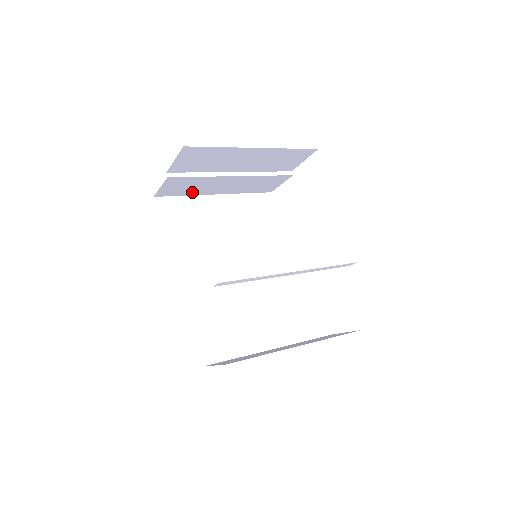
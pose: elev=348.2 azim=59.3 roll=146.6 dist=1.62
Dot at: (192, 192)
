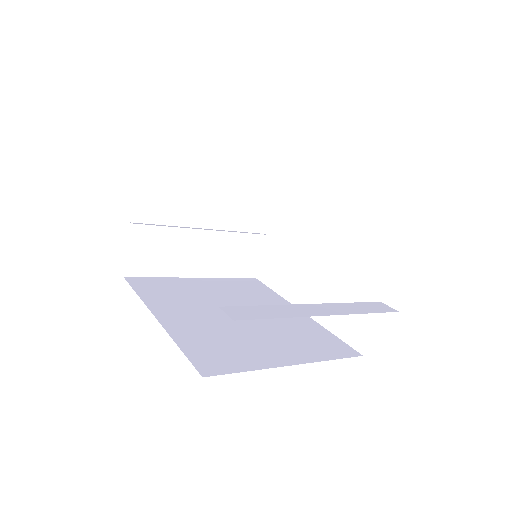
Dot at: (167, 269)
